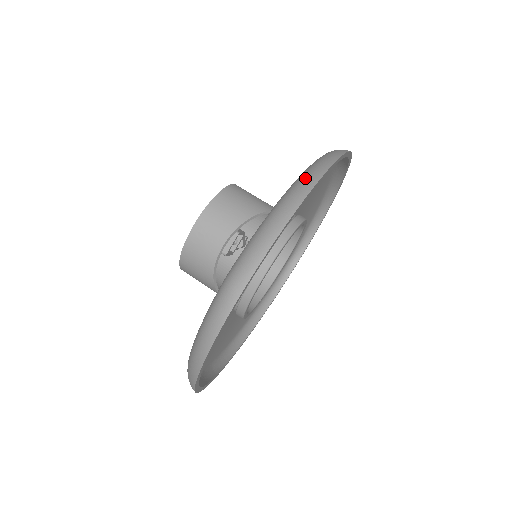
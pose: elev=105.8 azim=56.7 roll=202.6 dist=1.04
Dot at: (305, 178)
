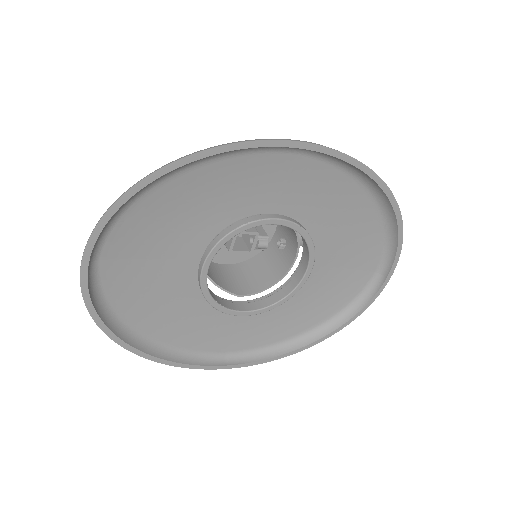
Dot at: occluded
